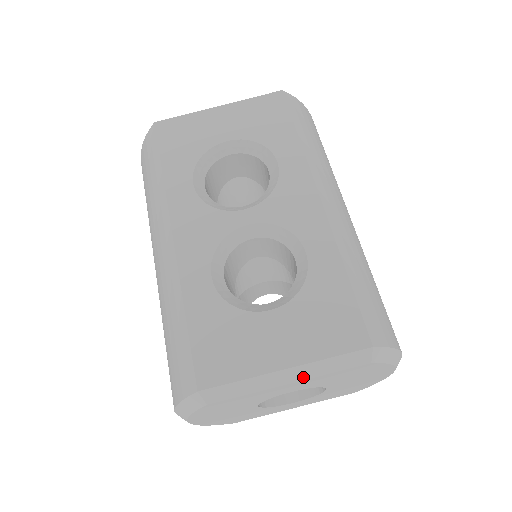
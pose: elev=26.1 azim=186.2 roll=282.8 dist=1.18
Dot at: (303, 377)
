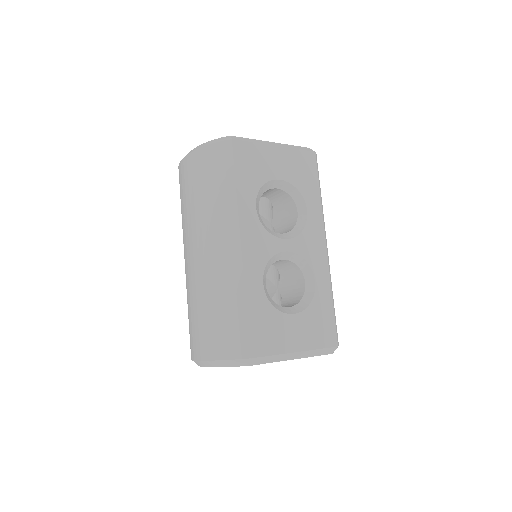
Dot at: (302, 357)
